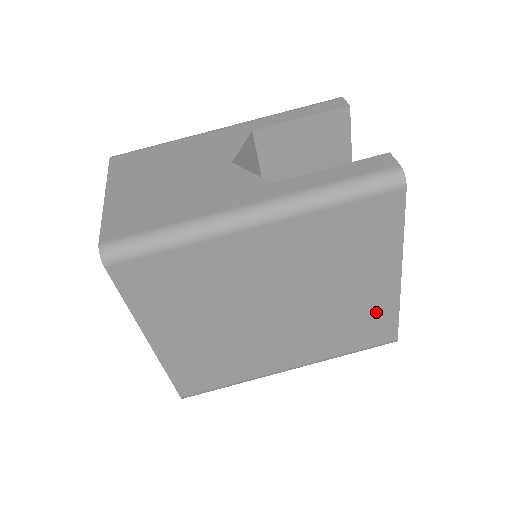
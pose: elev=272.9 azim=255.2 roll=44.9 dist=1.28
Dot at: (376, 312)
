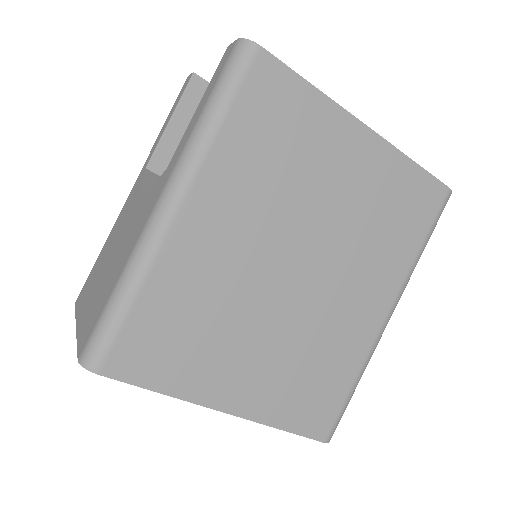
Dot at: (392, 182)
